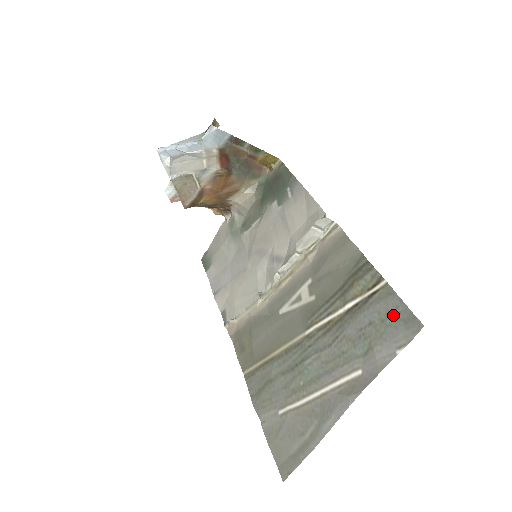
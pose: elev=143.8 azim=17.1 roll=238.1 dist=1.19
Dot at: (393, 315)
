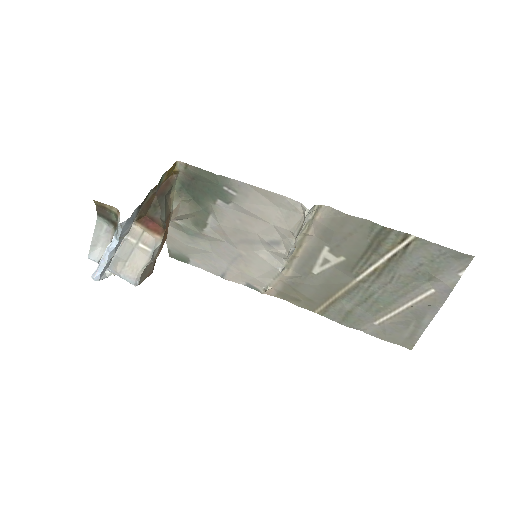
Dot at: (440, 256)
